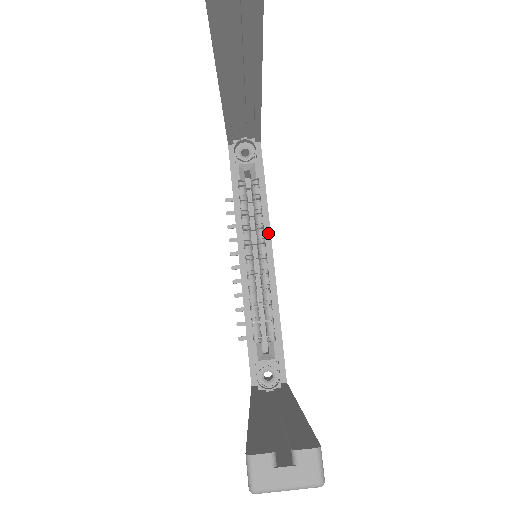
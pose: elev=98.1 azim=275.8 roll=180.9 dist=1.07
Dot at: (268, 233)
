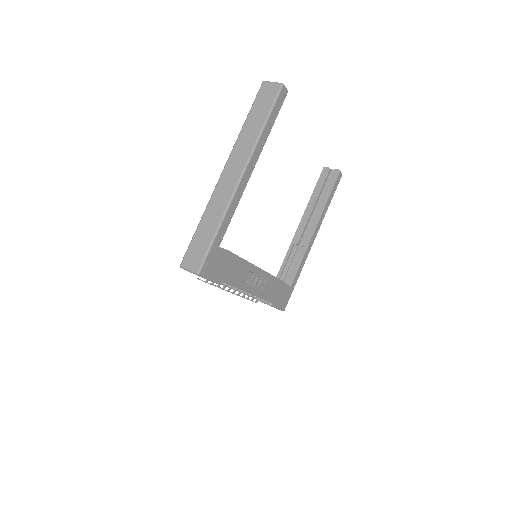
Dot at: (266, 272)
